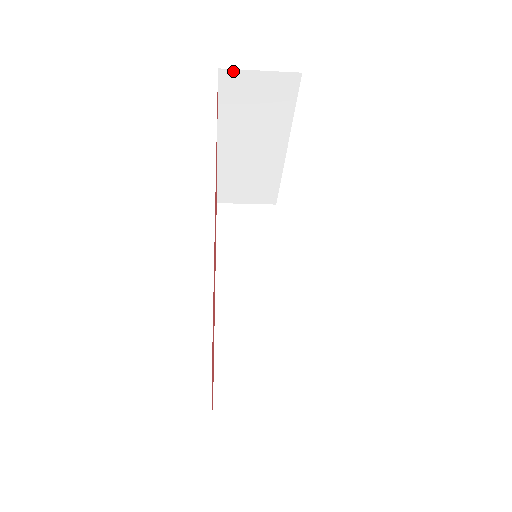
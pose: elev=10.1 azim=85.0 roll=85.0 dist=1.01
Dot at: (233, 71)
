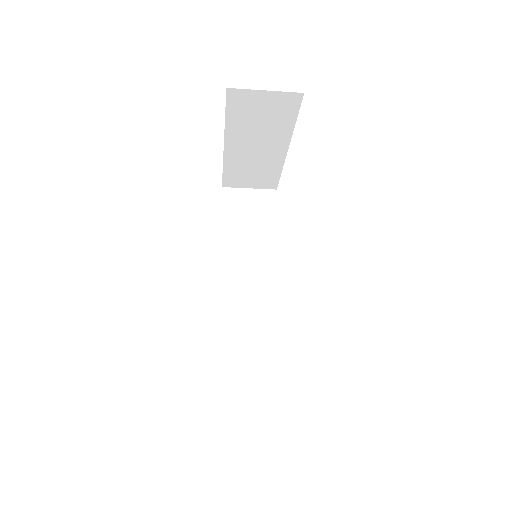
Dot at: (240, 90)
